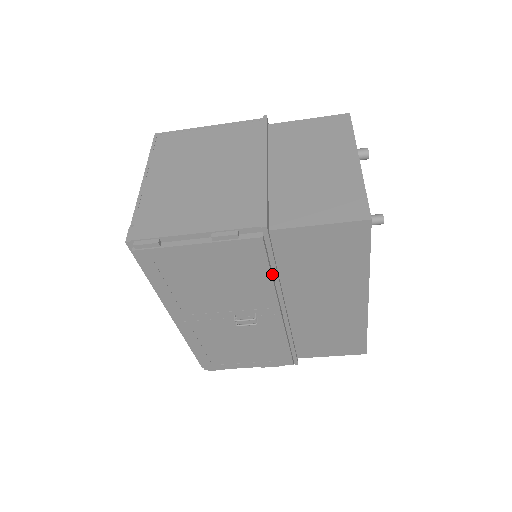
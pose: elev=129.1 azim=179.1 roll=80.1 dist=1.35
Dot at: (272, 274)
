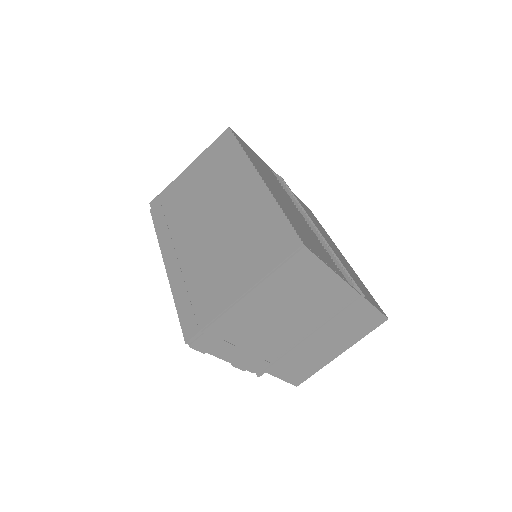
Dot at: occluded
